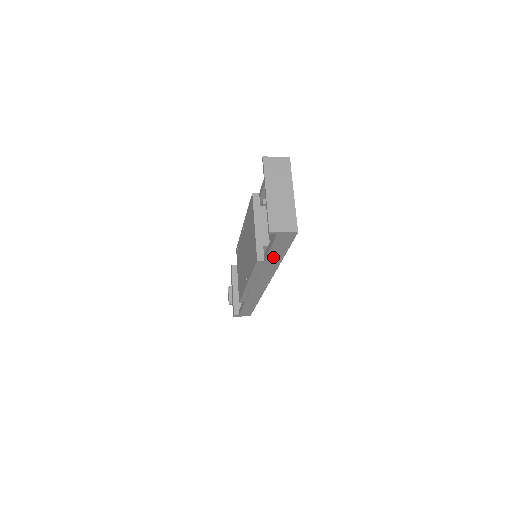
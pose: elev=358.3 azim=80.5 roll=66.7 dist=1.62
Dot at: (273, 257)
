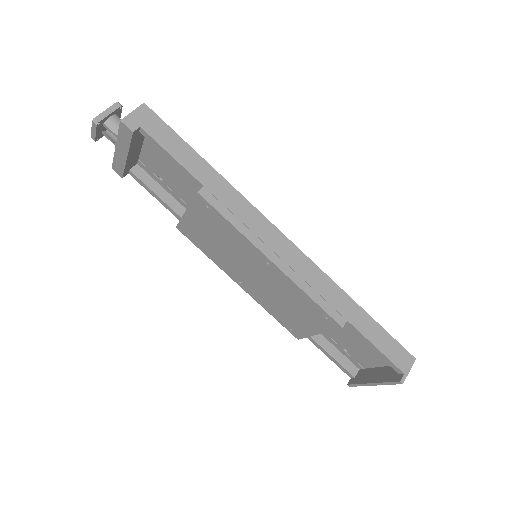
Dot at: occluded
